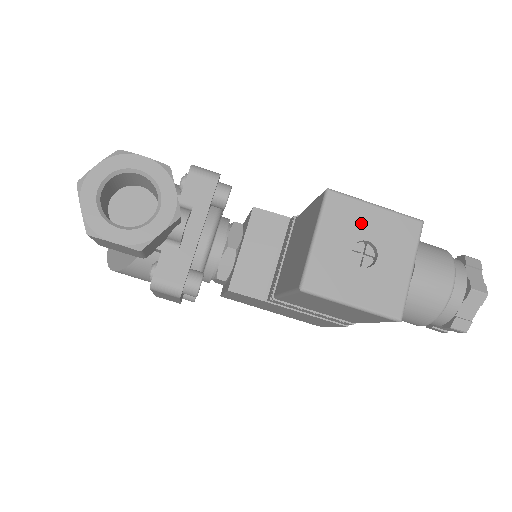
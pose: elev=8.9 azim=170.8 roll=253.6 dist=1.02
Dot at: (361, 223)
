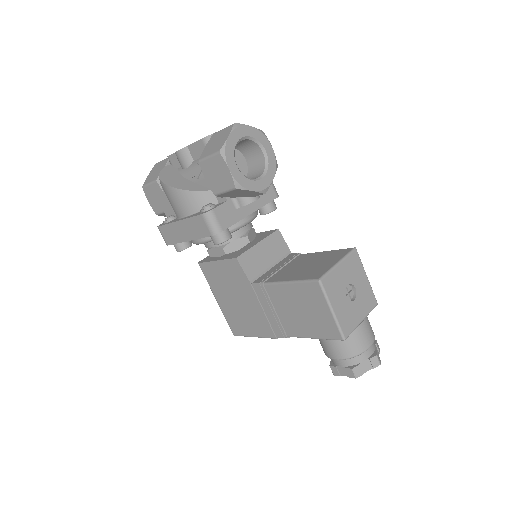
Dot at: (358, 277)
